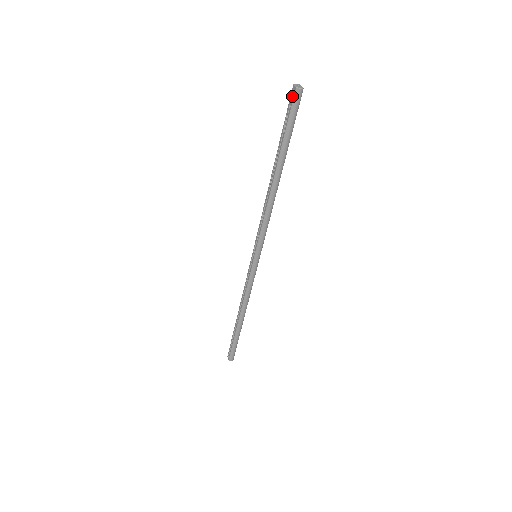
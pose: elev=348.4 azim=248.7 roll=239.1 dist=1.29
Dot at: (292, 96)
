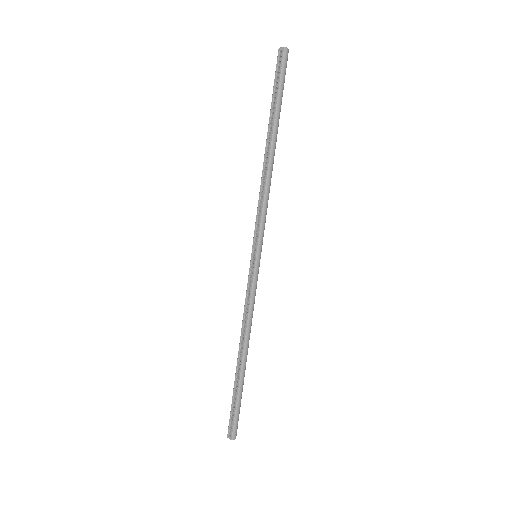
Dot at: (279, 59)
